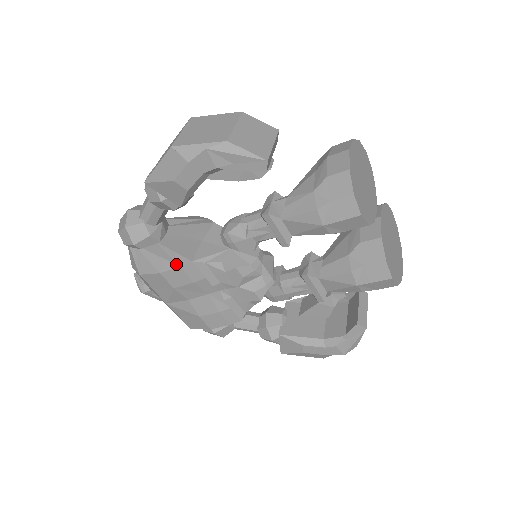
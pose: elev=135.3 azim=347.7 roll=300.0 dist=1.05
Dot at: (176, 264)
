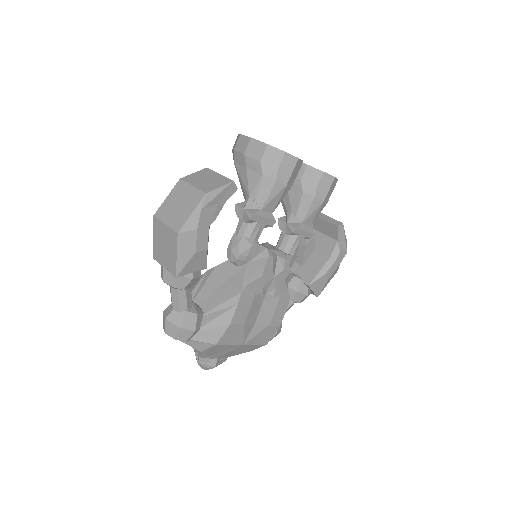
Dot at: (234, 306)
